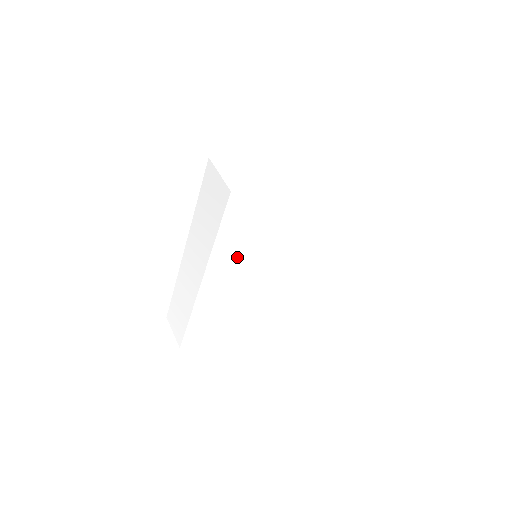
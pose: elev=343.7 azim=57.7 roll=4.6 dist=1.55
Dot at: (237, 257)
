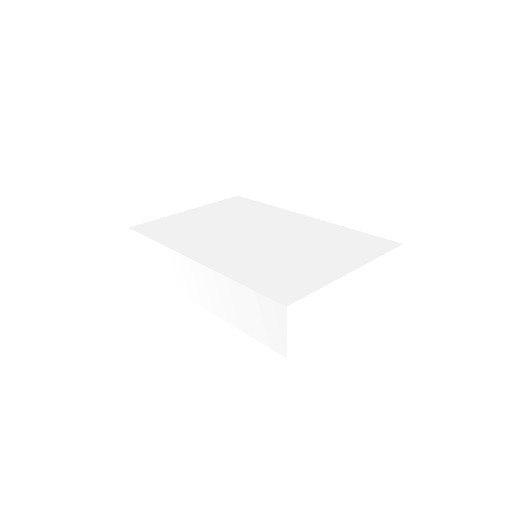
Dot at: occluded
